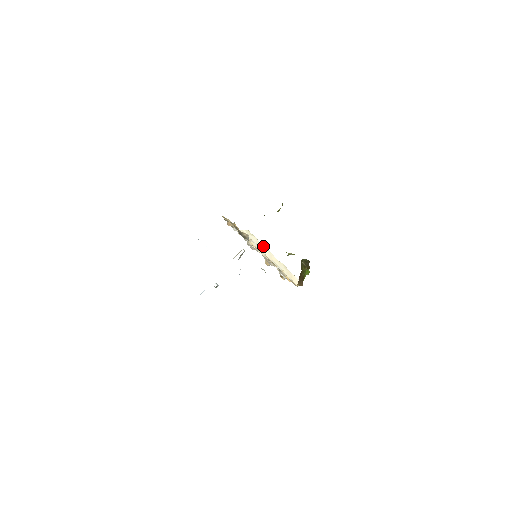
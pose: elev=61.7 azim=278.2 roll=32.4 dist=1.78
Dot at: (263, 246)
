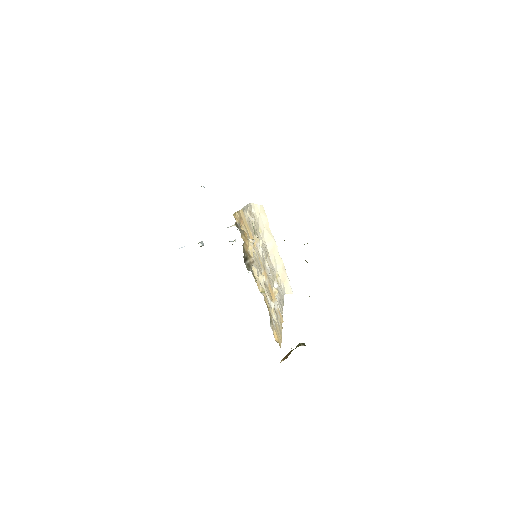
Dot at: occluded
